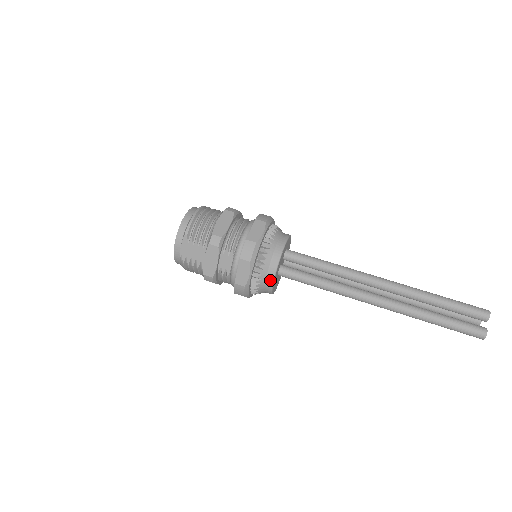
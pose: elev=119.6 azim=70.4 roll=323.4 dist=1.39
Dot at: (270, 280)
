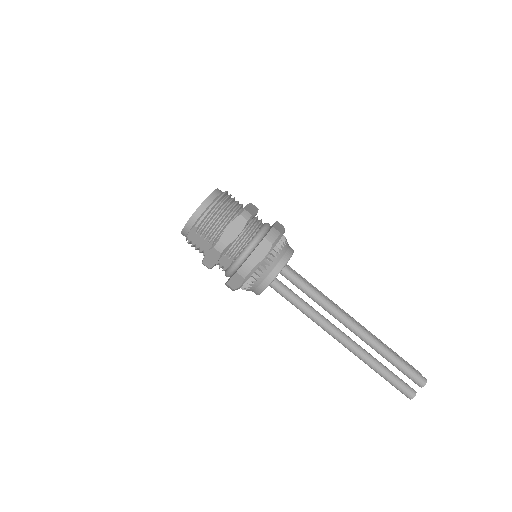
Dot at: (258, 291)
